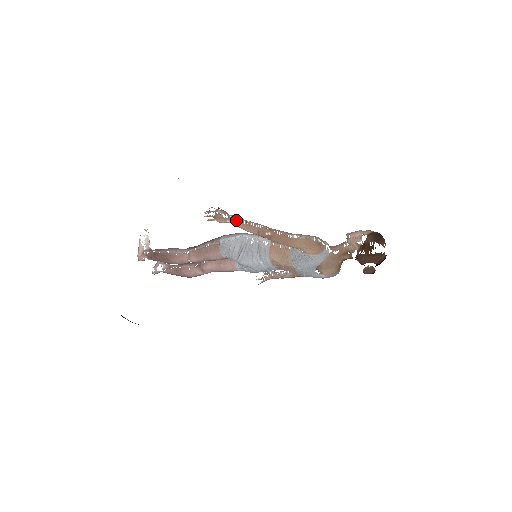
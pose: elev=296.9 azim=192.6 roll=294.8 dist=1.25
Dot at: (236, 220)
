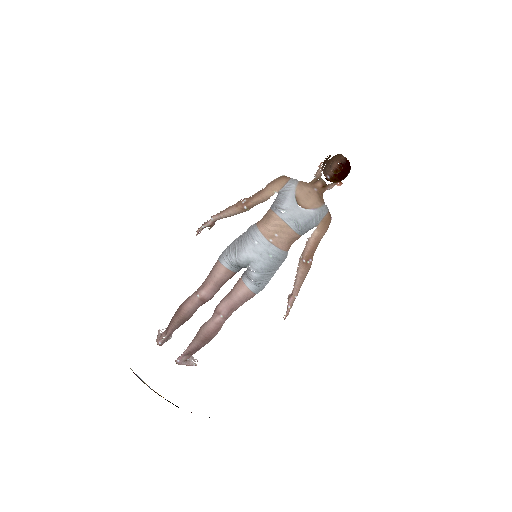
Dot at: (218, 214)
